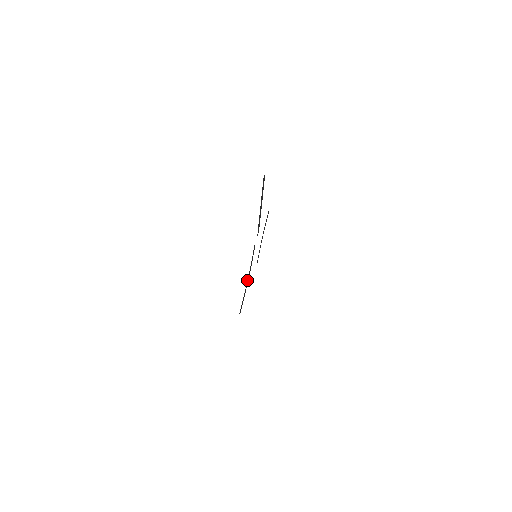
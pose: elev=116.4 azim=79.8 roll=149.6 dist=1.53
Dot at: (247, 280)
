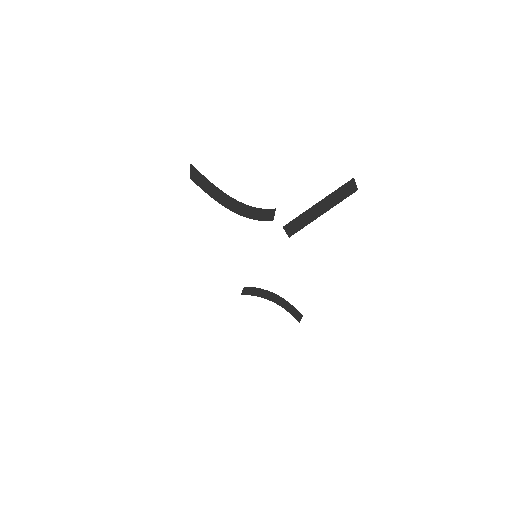
Dot at: (232, 199)
